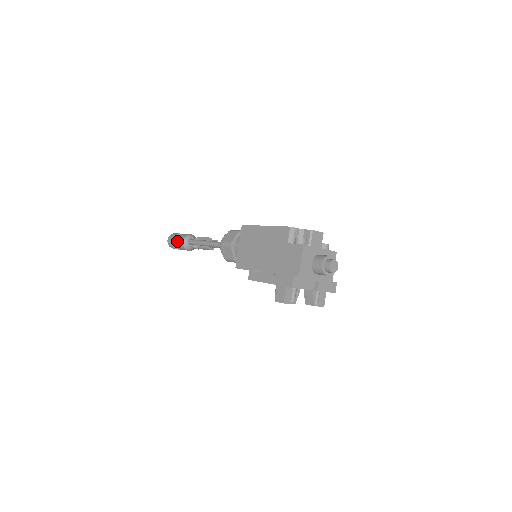
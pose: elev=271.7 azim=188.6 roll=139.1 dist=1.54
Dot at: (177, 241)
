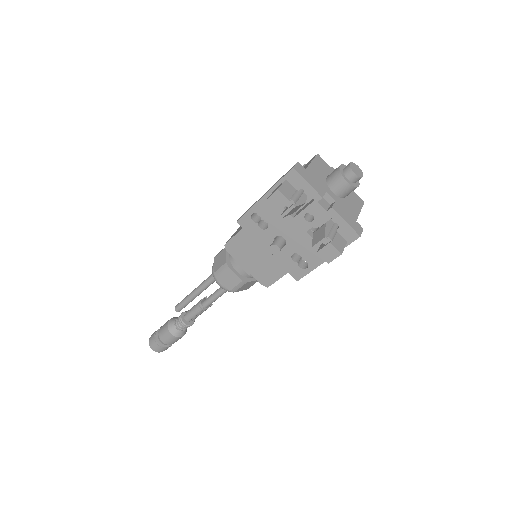
Dot at: (162, 326)
